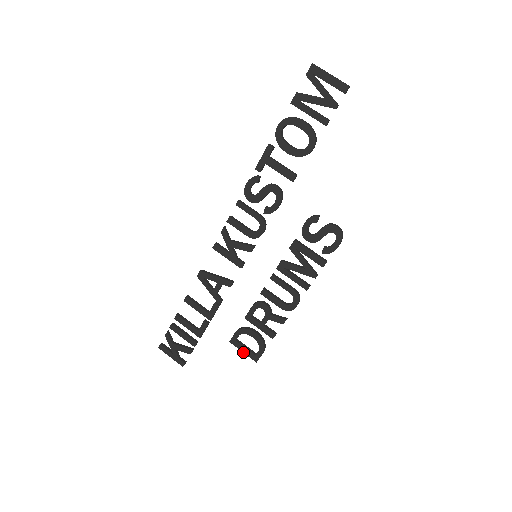
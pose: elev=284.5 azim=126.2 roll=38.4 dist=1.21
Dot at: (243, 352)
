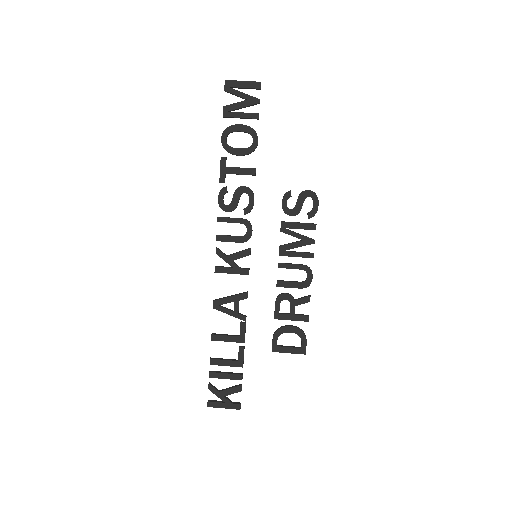
Dot at: occluded
